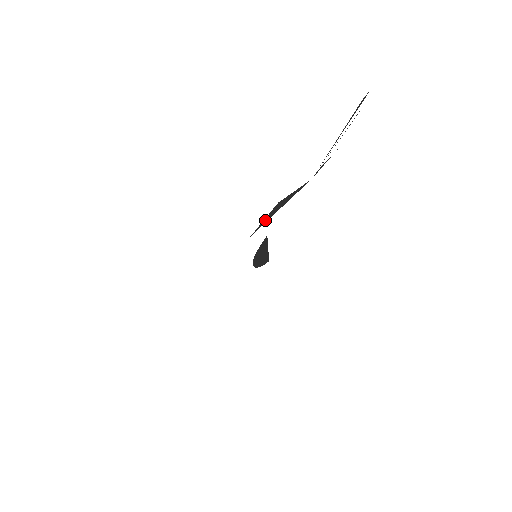
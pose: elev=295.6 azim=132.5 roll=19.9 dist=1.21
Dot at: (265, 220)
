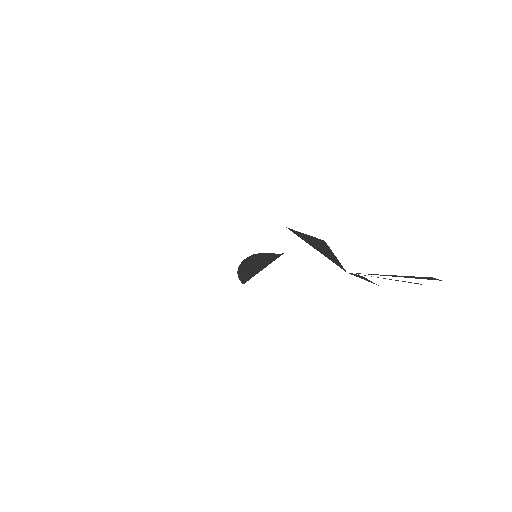
Dot at: (304, 236)
